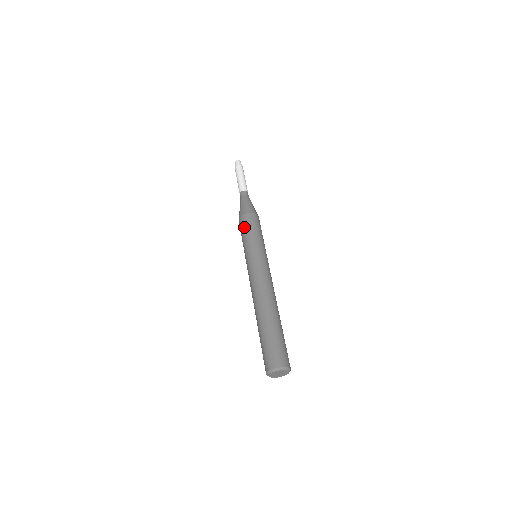
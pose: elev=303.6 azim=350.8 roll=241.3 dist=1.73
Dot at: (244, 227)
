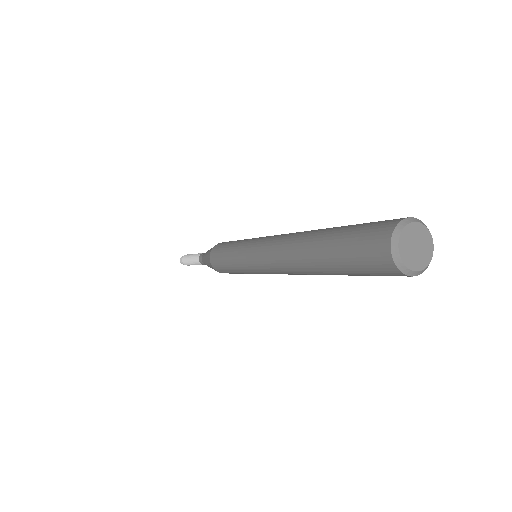
Dot at: (218, 255)
